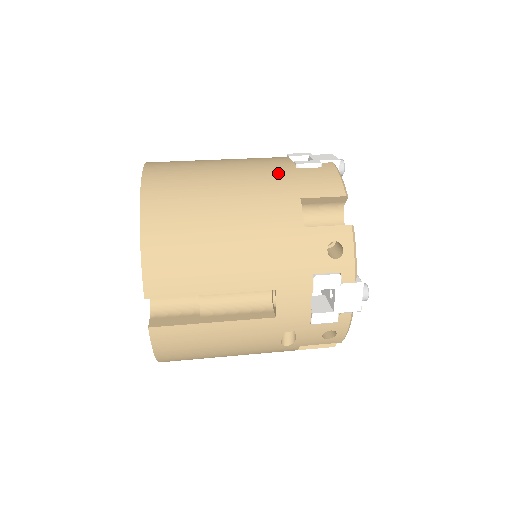
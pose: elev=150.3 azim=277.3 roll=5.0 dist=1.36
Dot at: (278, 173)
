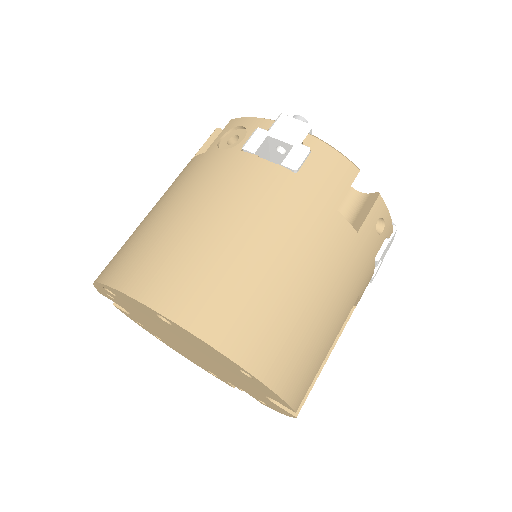
Dot at: (292, 197)
